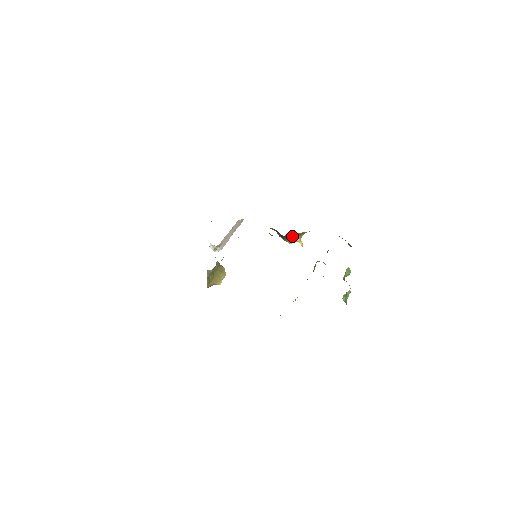
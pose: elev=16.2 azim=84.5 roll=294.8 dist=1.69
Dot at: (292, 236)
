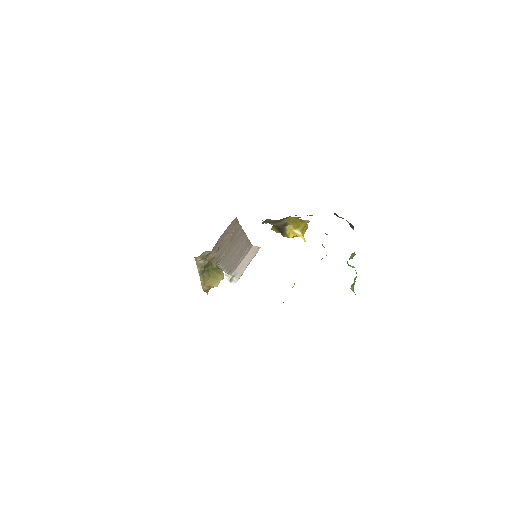
Dot at: (289, 226)
